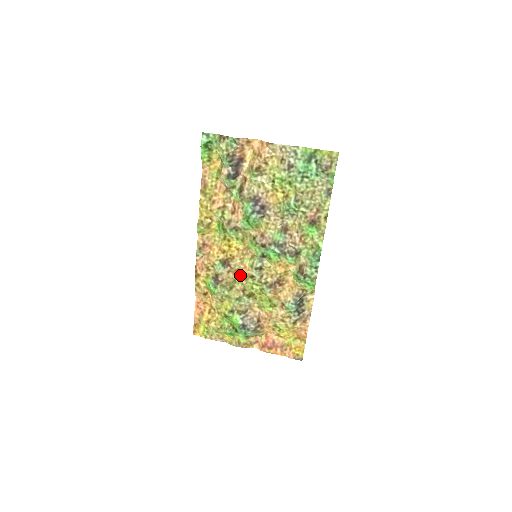
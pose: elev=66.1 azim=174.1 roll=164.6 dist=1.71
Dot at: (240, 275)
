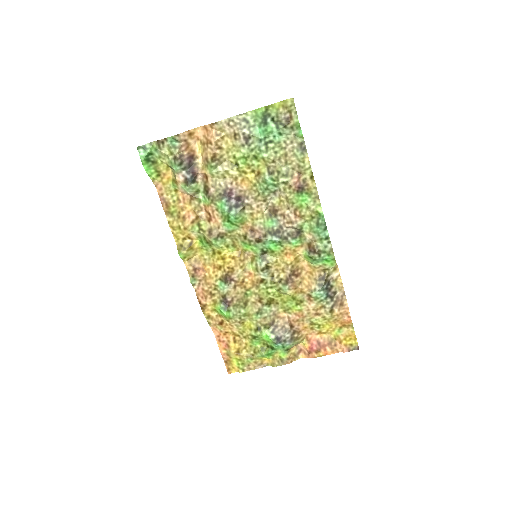
Dot at: (249, 285)
